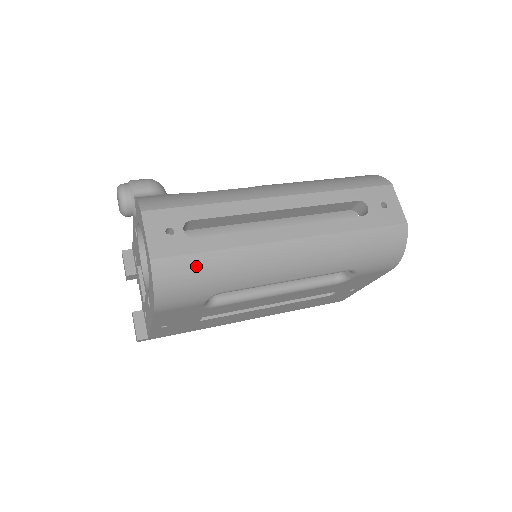
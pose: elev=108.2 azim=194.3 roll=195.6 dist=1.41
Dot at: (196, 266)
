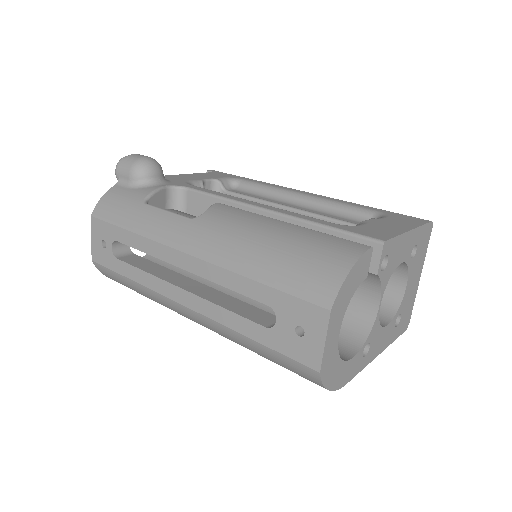
Dot at: (120, 280)
